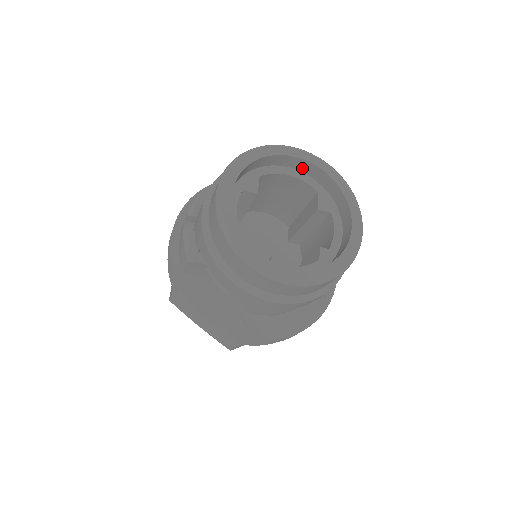
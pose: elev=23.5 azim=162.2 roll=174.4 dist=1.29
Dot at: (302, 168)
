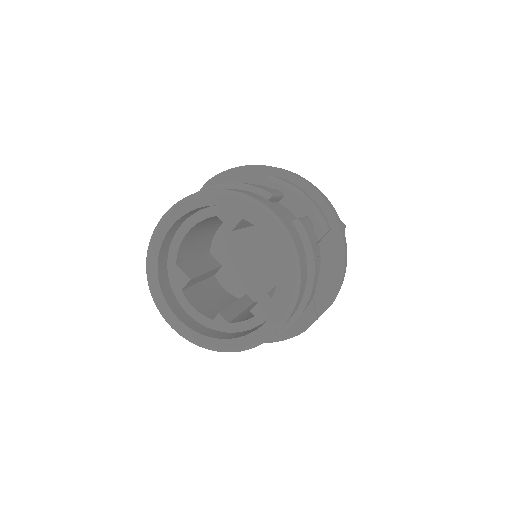
Dot at: (185, 219)
